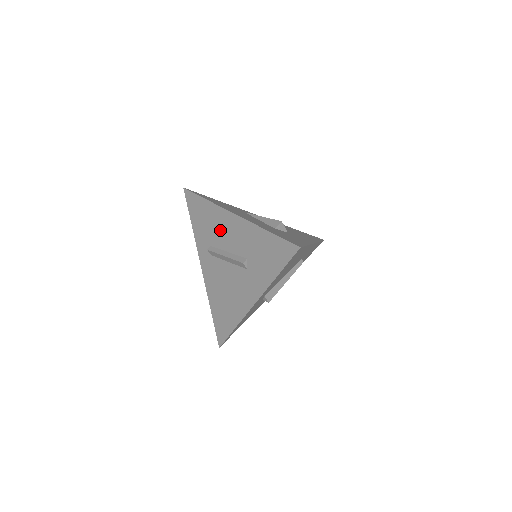
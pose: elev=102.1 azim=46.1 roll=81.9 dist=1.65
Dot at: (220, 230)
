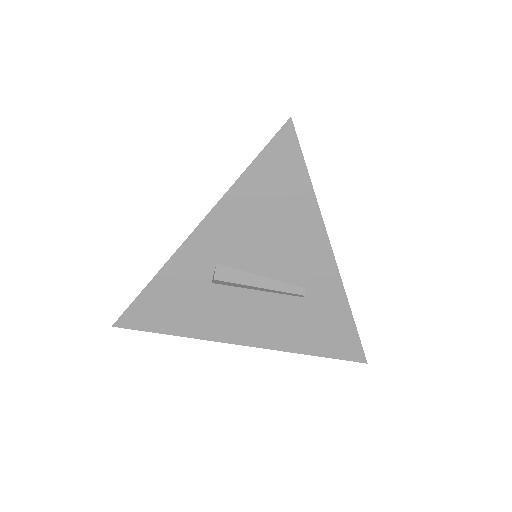
Dot at: occluded
